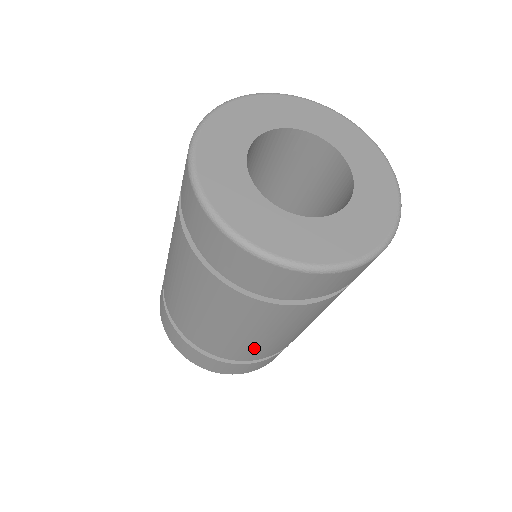
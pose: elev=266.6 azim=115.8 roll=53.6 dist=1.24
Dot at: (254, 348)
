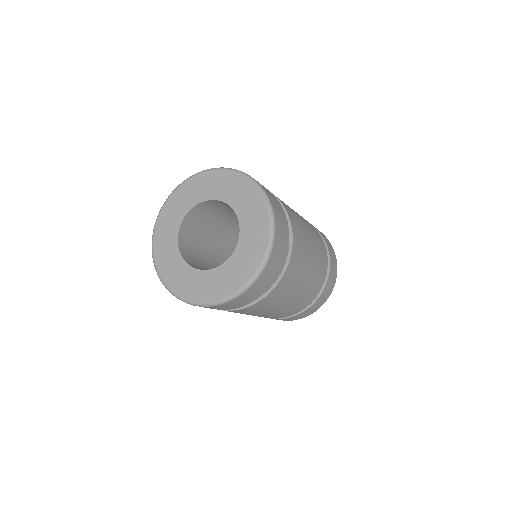
Dot at: (301, 301)
